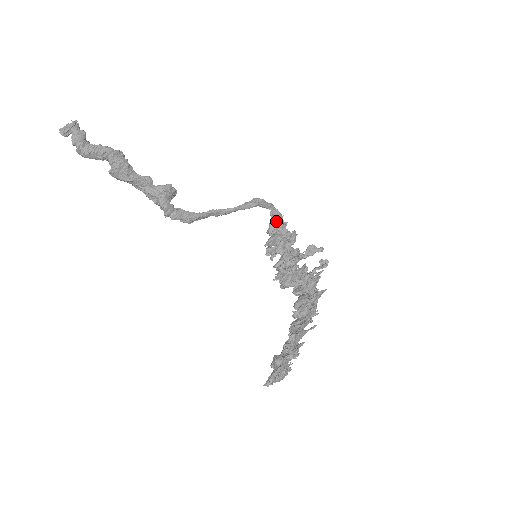
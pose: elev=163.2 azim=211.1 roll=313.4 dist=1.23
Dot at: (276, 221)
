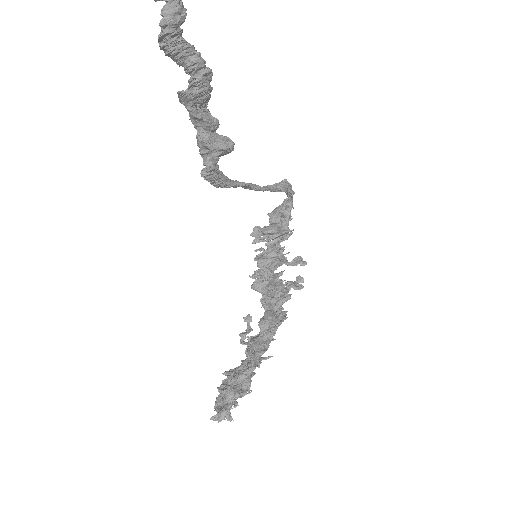
Dot at: (285, 211)
